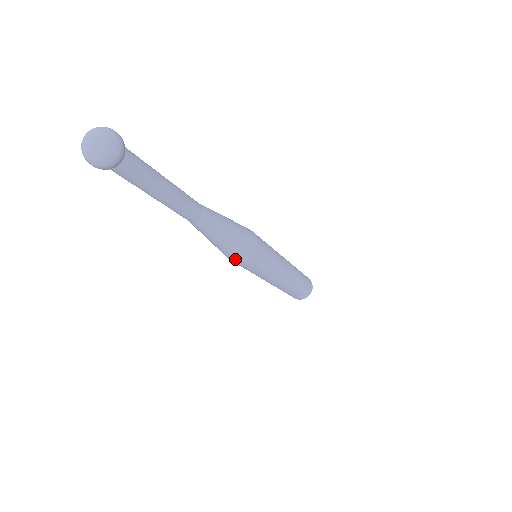
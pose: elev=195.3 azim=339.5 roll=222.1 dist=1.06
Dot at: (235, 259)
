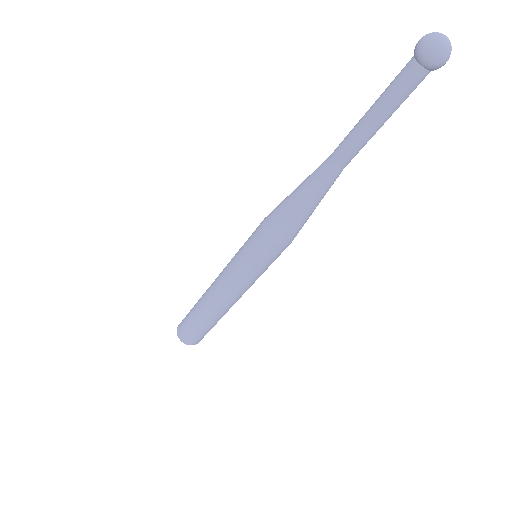
Dot at: (288, 239)
